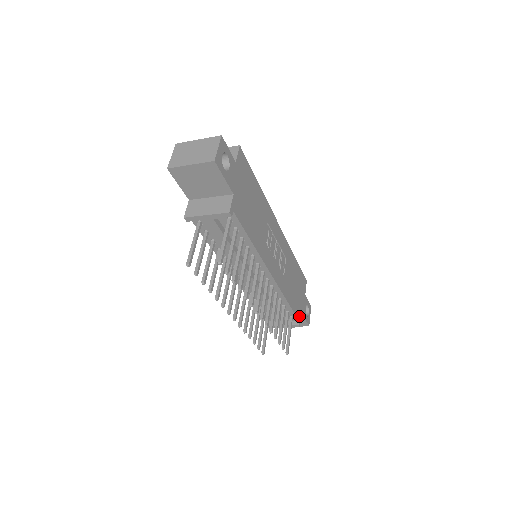
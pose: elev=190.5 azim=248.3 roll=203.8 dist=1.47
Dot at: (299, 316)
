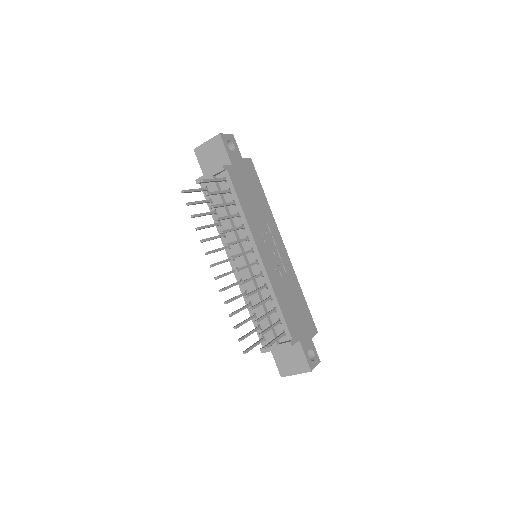
Dot at: (294, 338)
